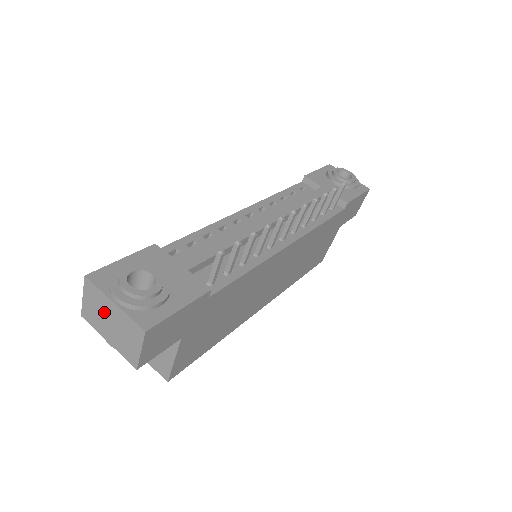
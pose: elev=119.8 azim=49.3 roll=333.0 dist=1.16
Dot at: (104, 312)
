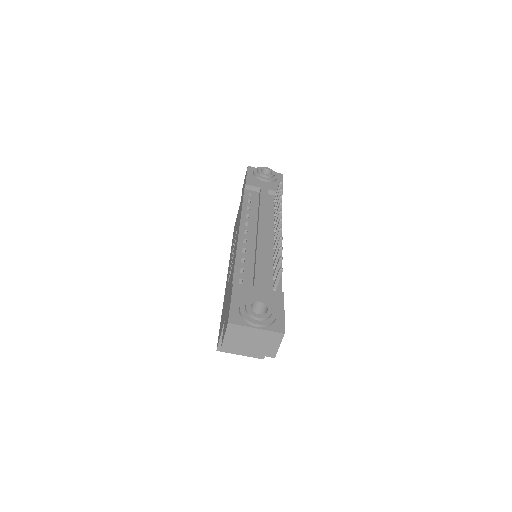
Dot at: (246, 337)
